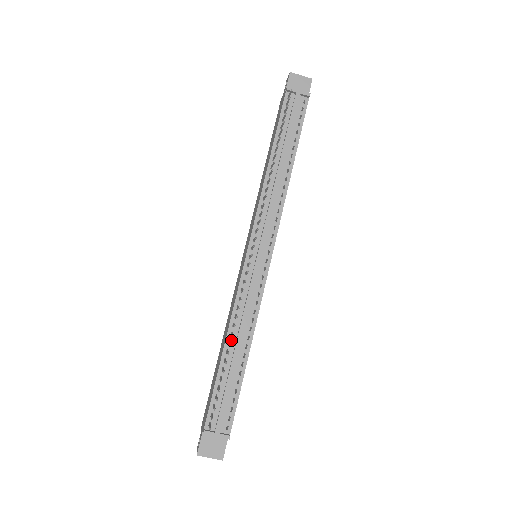
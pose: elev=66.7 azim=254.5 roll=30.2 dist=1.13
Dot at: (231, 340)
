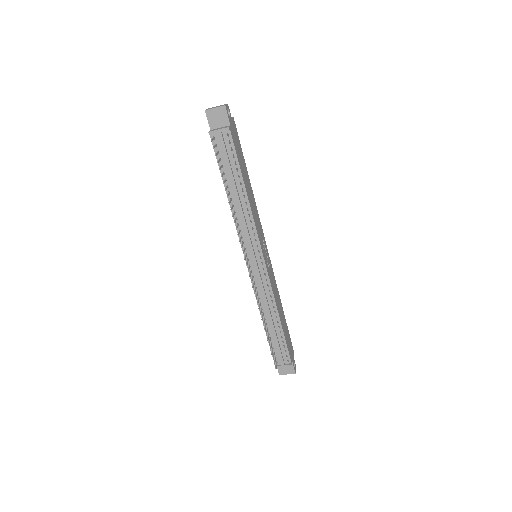
Dot at: (265, 317)
